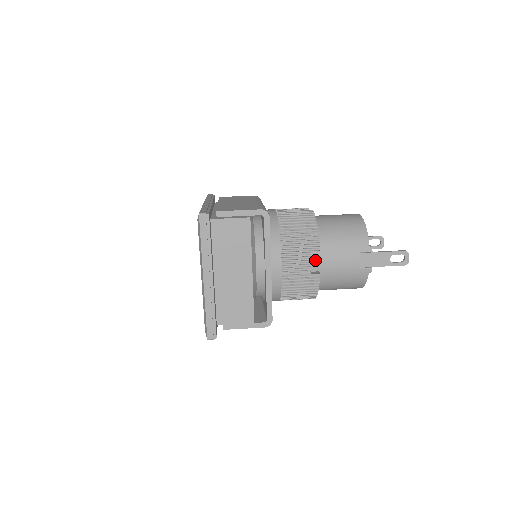
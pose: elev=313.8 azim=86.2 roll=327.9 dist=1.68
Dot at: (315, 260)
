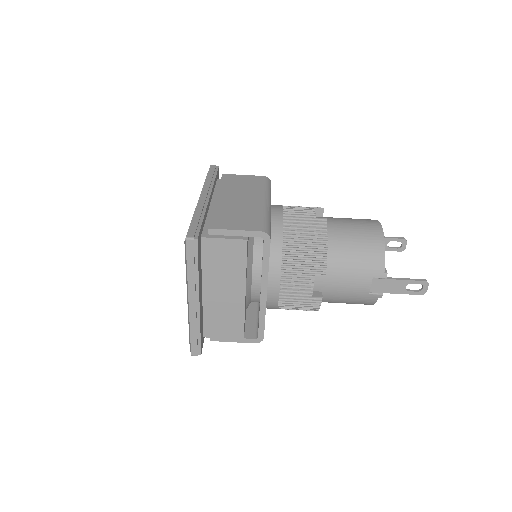
Dot at: (319, 281)
